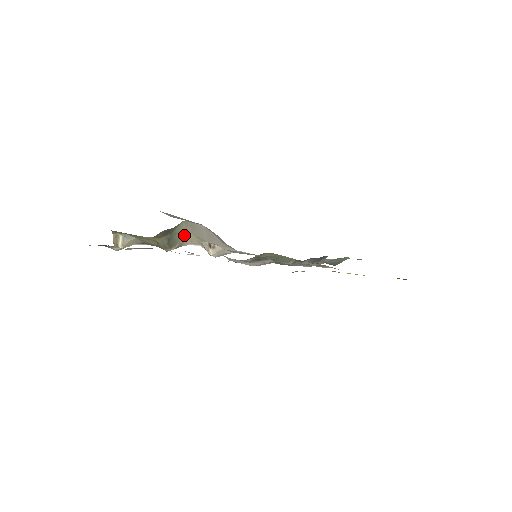
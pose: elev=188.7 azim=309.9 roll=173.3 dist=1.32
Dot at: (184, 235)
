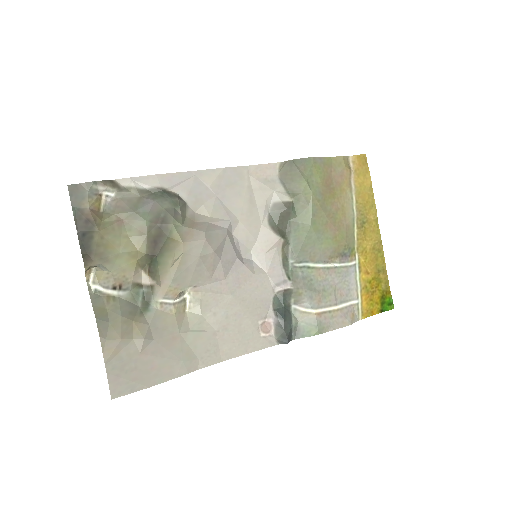
Dot at: (164, 279)
